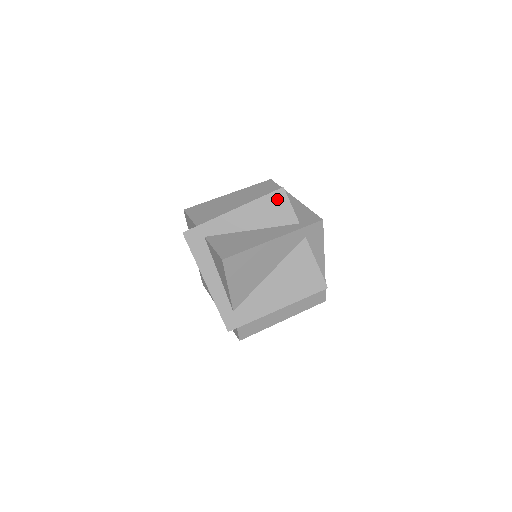
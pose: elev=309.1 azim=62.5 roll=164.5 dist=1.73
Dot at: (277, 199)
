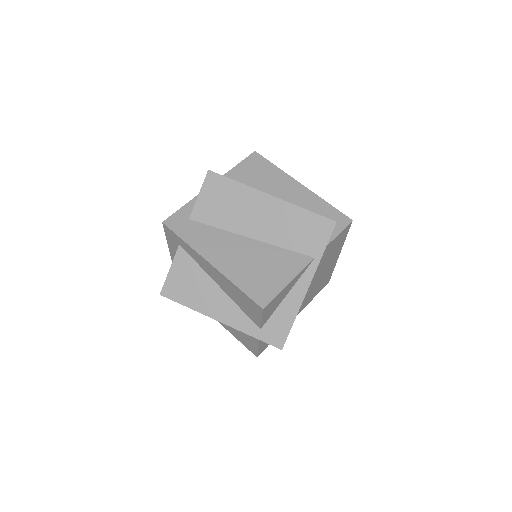
Dot at: (252, 305)
